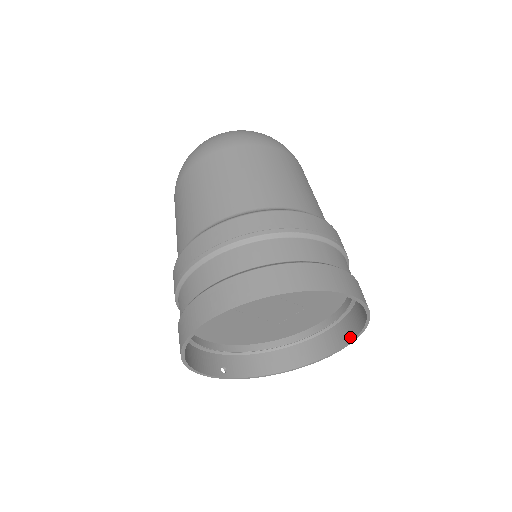
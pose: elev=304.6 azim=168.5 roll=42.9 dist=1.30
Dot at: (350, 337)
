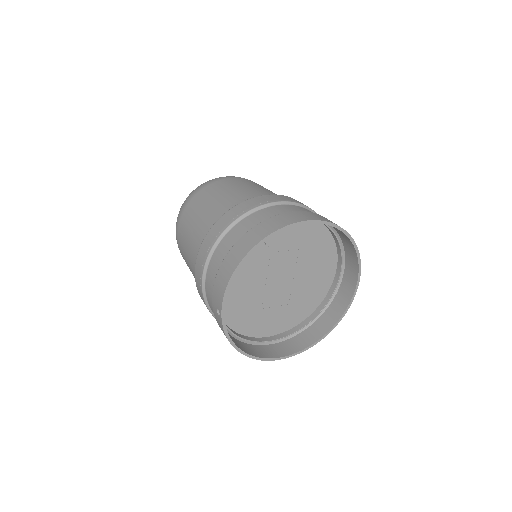
Dot at: (307, 344)
